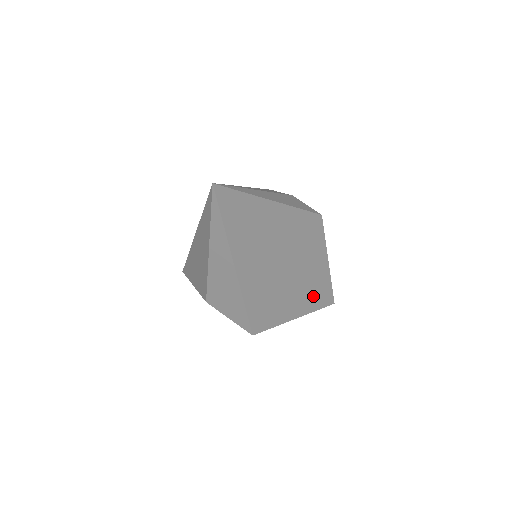
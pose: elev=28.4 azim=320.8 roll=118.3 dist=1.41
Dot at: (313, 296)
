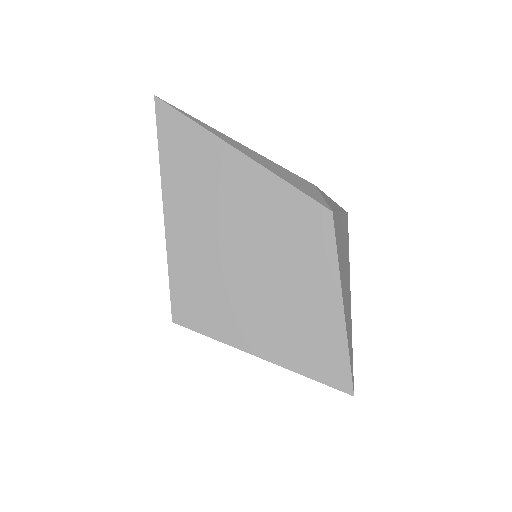
Dot at: (300, 343)
